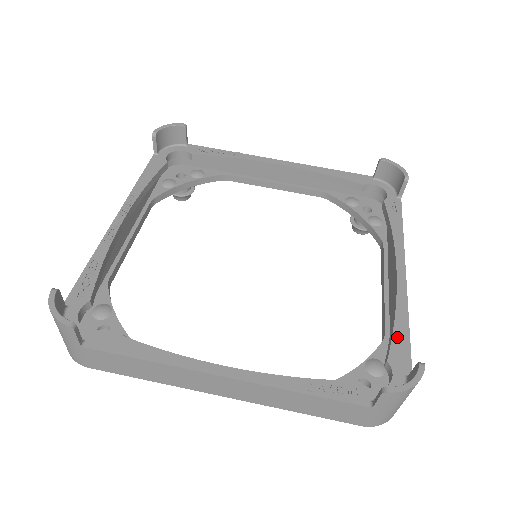
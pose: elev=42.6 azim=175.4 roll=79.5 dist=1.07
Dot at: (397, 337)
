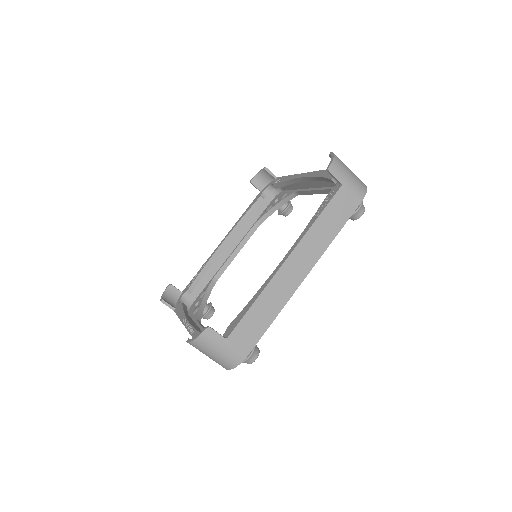
Dot at: (325, 175)
